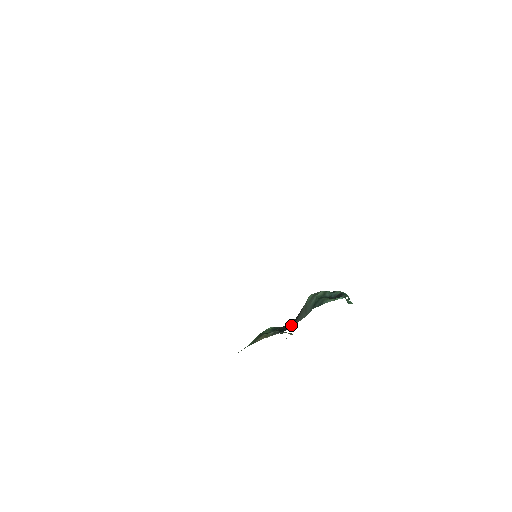
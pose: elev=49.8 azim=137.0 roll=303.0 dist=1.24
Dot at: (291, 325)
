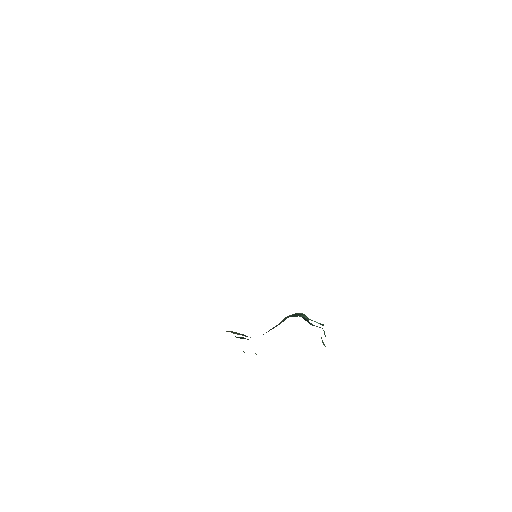
Dot at: occluded
